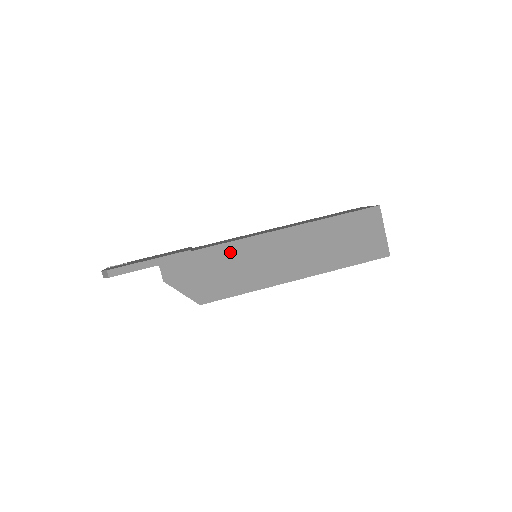
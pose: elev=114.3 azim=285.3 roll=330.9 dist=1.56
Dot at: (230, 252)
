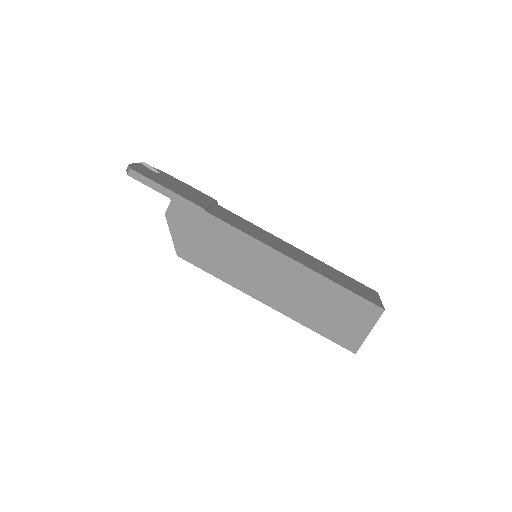
Dot at: (233, 238)
